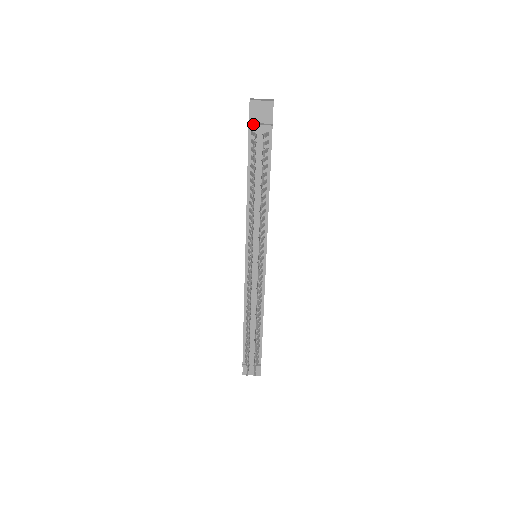
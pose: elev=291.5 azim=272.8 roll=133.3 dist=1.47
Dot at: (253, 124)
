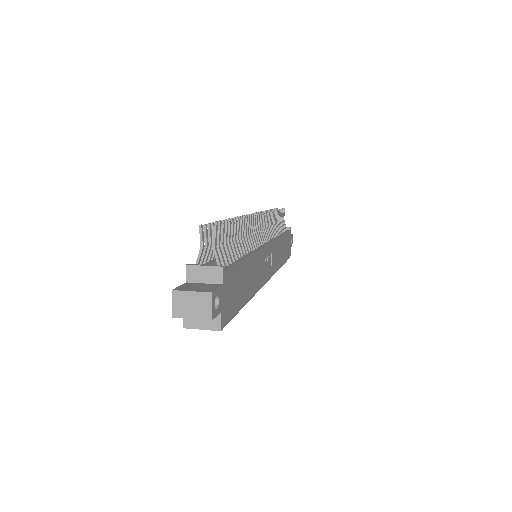
Dot at: occluded
